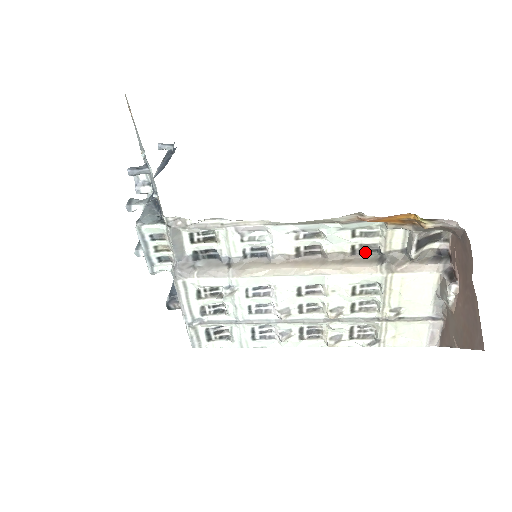
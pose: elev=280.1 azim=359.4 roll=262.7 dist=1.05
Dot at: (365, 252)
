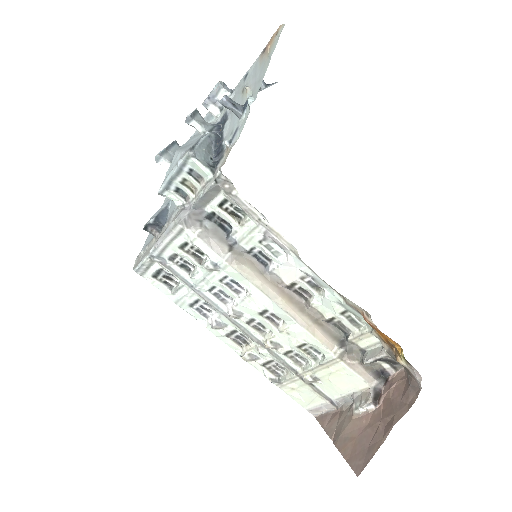
Dot at: (336, 327)
